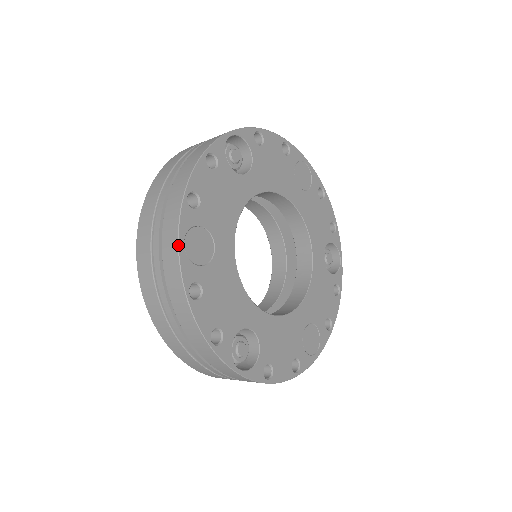
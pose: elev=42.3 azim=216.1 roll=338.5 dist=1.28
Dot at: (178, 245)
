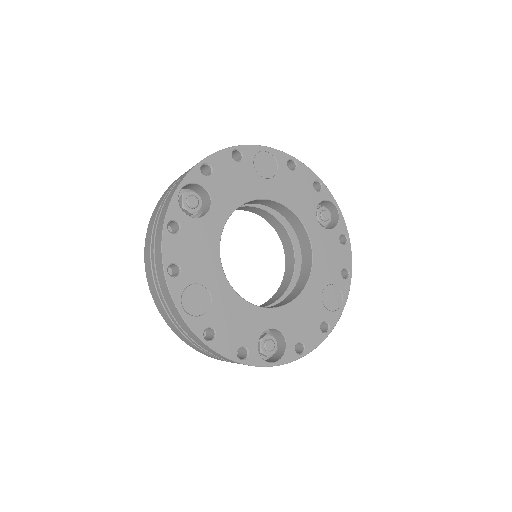
Dot at: (179, 312)
